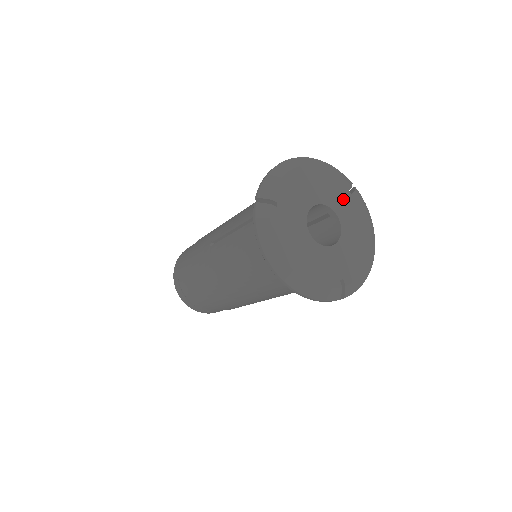
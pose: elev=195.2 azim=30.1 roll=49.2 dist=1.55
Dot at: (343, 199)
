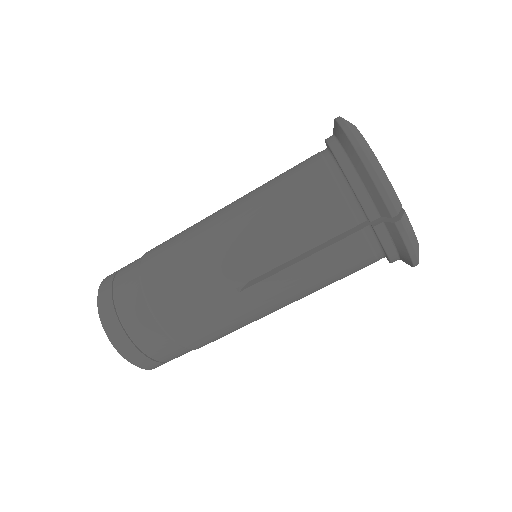
Dot at: occluded
